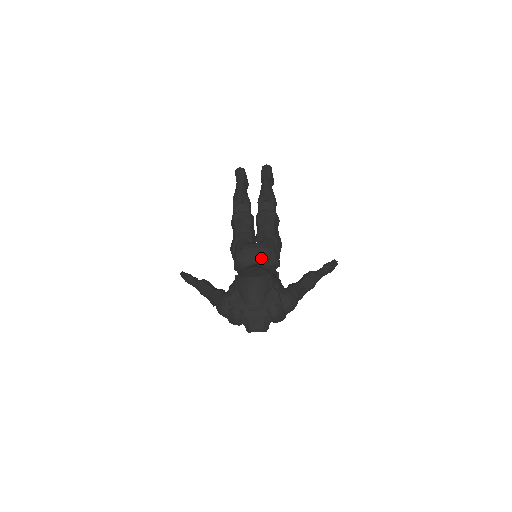
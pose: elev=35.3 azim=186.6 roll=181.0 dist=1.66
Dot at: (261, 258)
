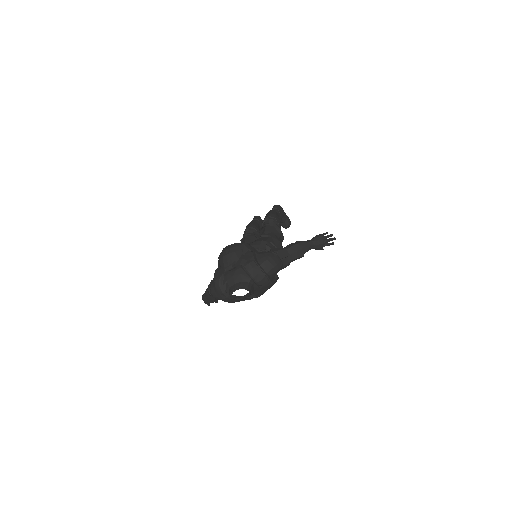
Dot at: occluded
